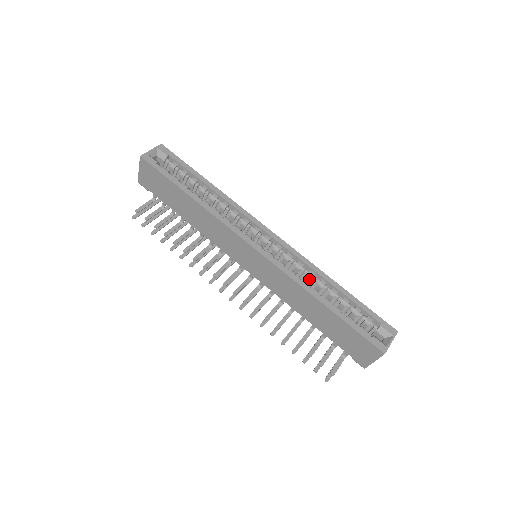
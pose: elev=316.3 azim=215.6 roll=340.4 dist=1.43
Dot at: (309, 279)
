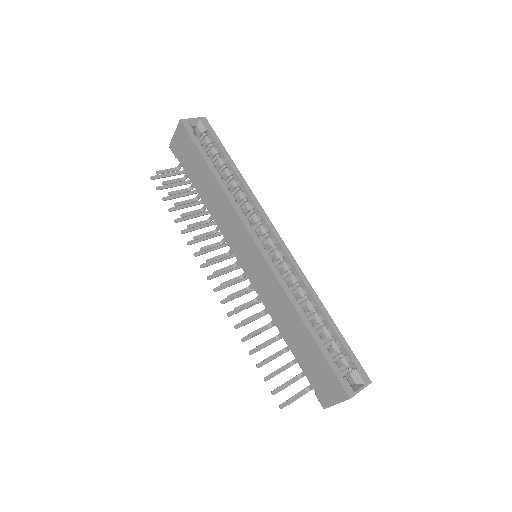
Dot at: (300, 296)
